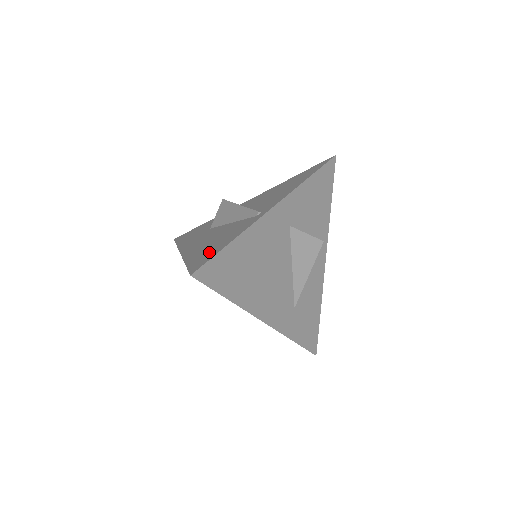
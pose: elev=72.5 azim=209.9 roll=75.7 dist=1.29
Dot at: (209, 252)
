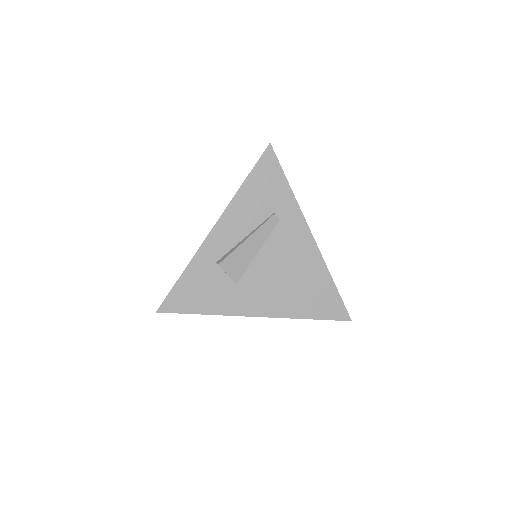
Dot at: occluded
